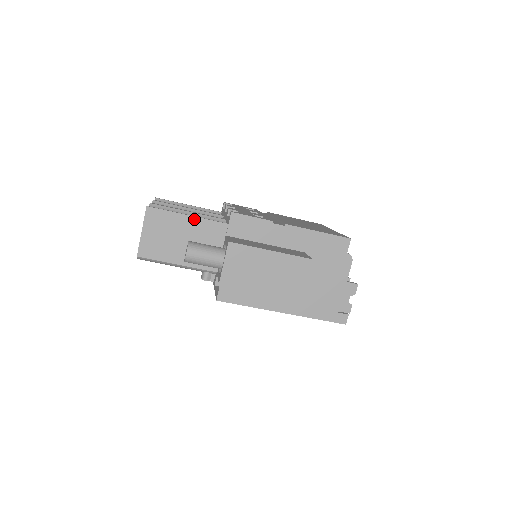
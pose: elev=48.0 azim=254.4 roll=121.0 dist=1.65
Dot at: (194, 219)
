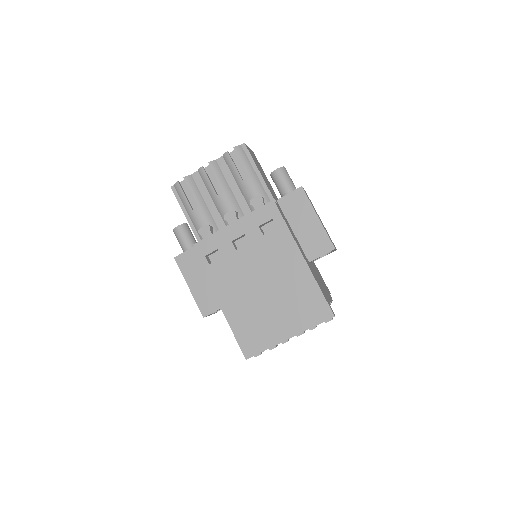
Dot at: occluded
